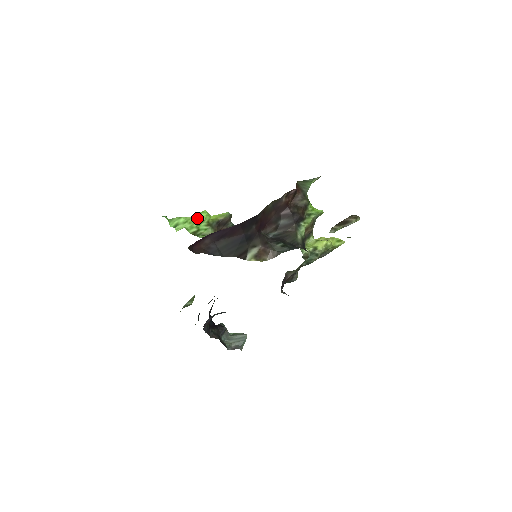
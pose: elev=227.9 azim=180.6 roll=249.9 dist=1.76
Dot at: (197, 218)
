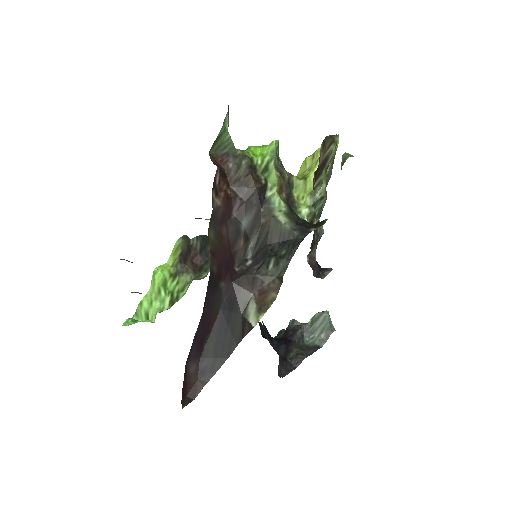
Dot at: (156, 286)
